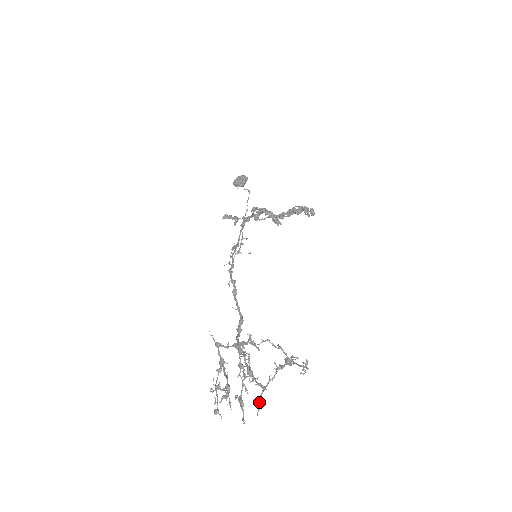
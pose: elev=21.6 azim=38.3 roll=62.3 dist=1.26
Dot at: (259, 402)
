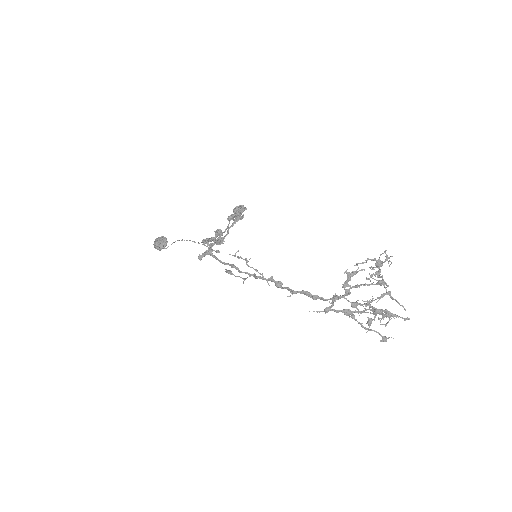
Dot at: (397, 302)
